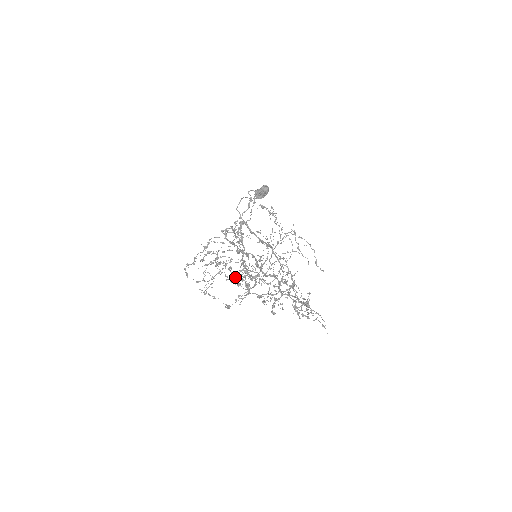
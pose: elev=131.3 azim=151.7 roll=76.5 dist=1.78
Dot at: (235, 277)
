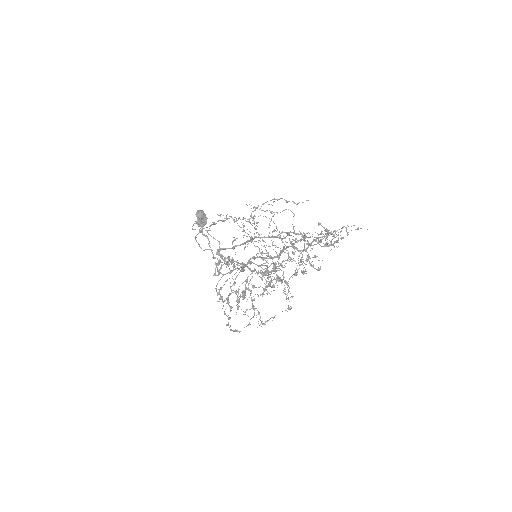
Dot at: occluded
